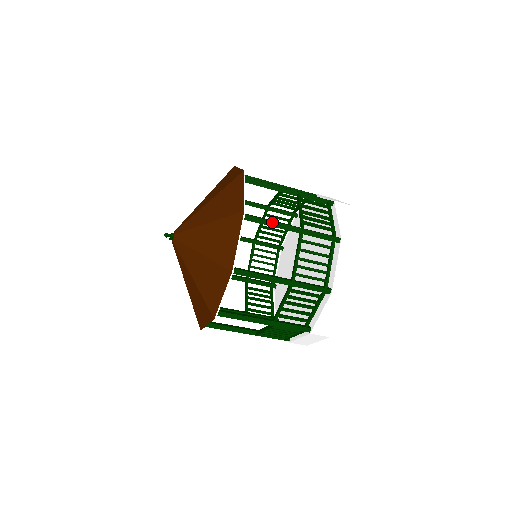
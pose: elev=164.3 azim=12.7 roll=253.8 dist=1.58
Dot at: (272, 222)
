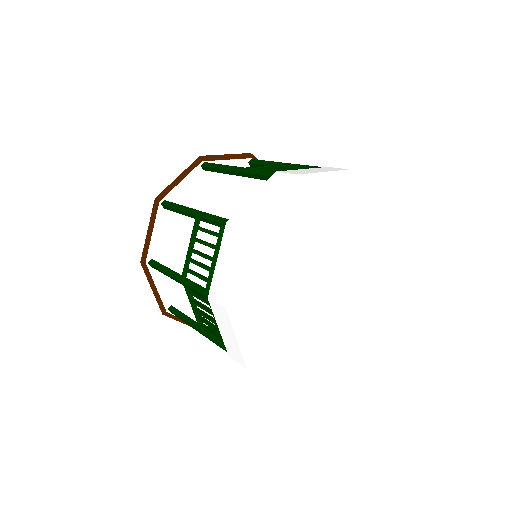
Dot at: (162, 271)
